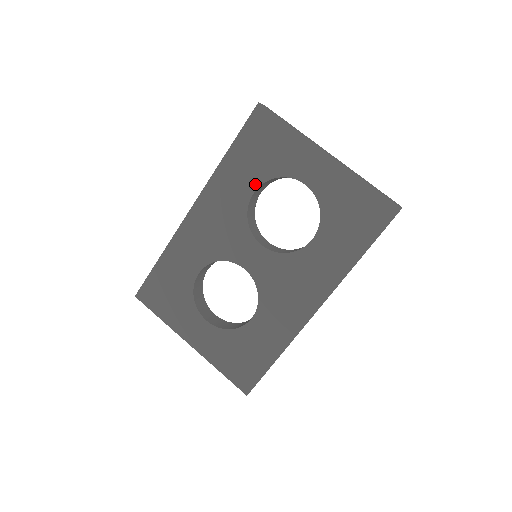
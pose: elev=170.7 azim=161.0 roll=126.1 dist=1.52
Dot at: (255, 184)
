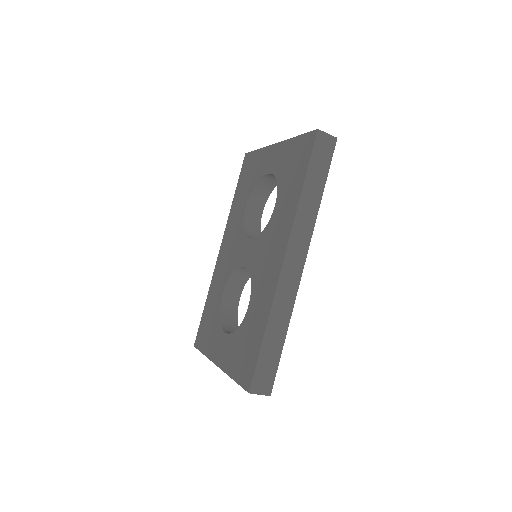
Dot at: (246, 201)
